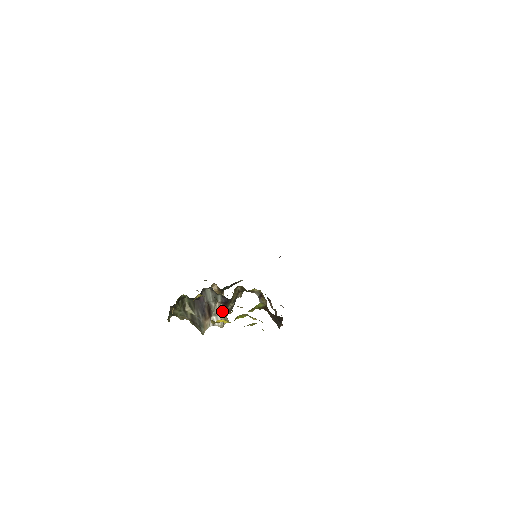
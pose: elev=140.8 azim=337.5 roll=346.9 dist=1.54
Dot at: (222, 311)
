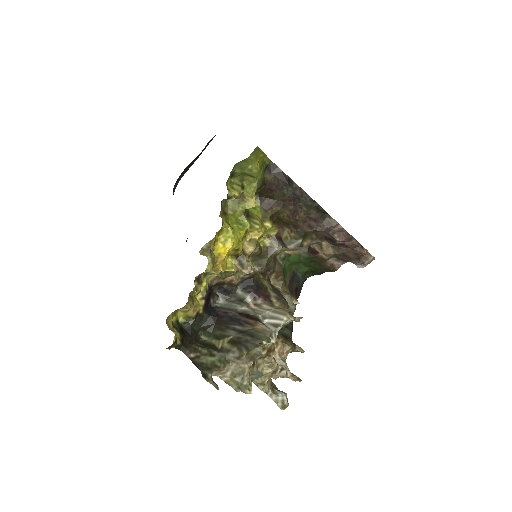
Dot at: (230, 264)
